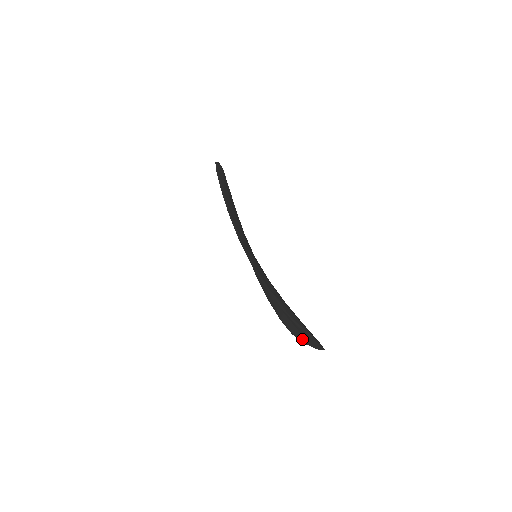
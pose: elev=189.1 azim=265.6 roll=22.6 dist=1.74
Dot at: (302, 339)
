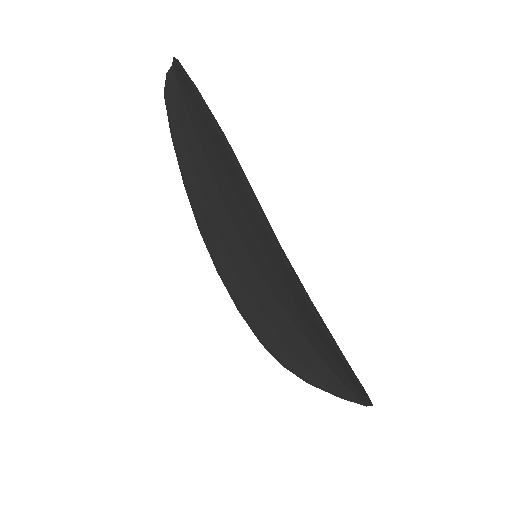
Dot at: (310, 380)
